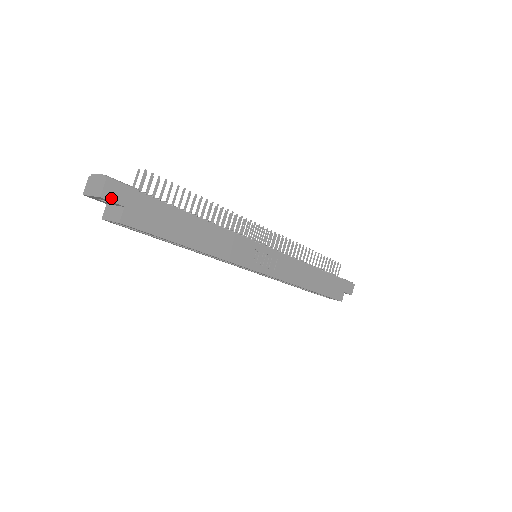
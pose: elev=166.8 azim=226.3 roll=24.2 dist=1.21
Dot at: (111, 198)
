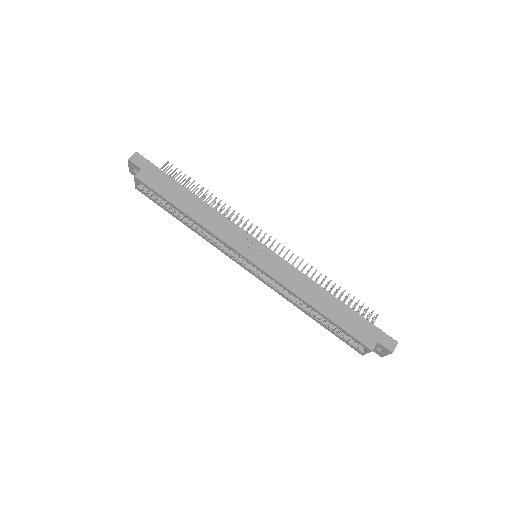
Dot at: (135, 162)
